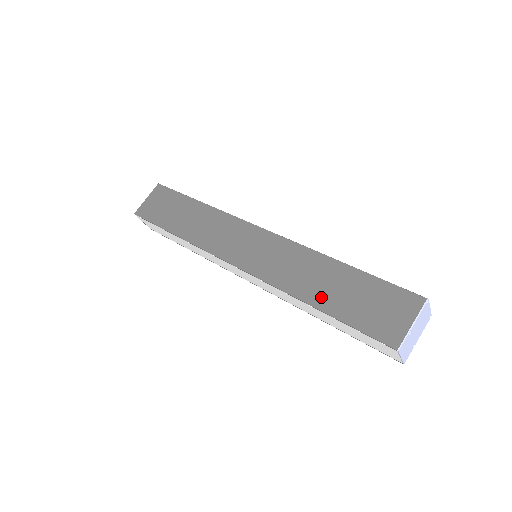
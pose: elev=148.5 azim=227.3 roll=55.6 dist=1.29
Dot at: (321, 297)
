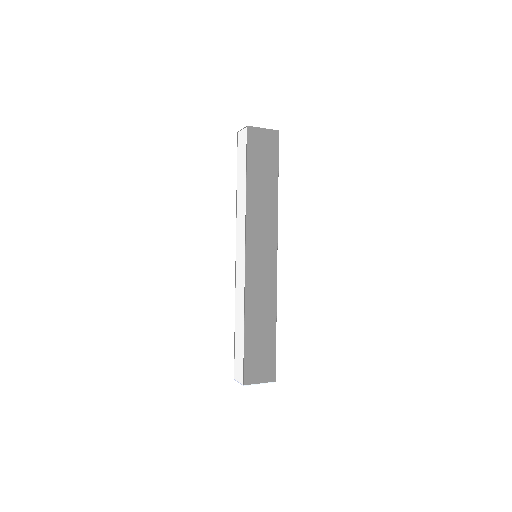
Dot at: (252, 327)
